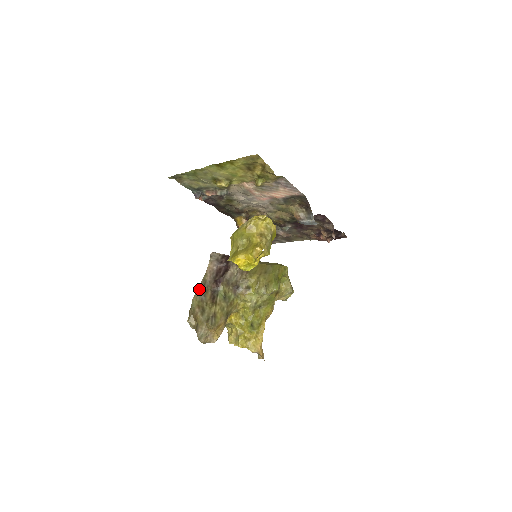
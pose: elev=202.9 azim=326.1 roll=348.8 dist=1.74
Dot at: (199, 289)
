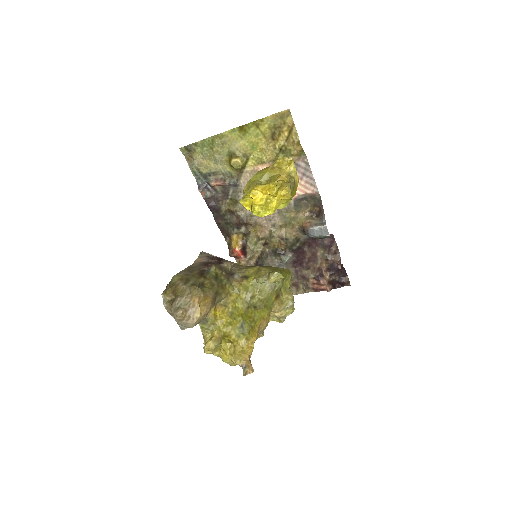
Dot at: (183, 270)
